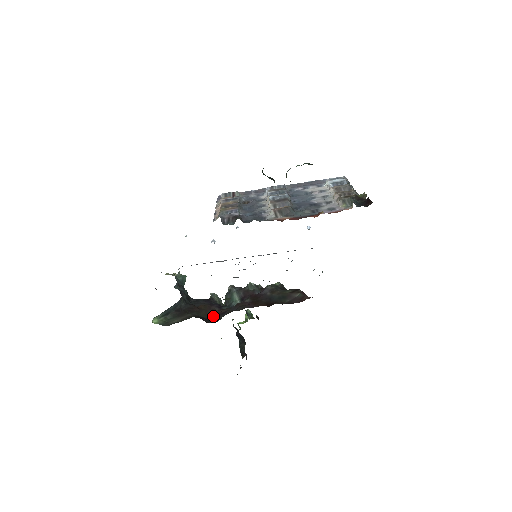
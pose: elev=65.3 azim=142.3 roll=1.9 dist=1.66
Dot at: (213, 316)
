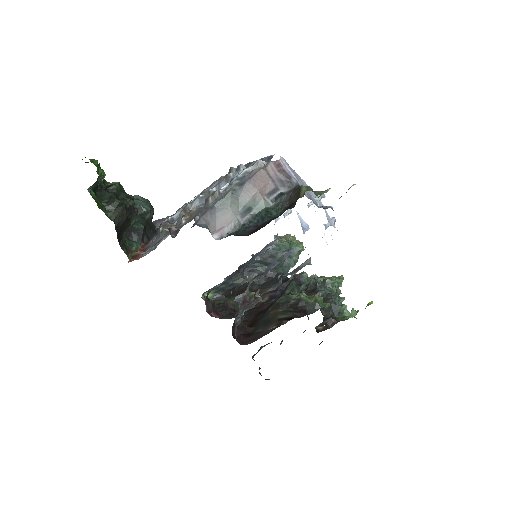
Dot at: occluded
